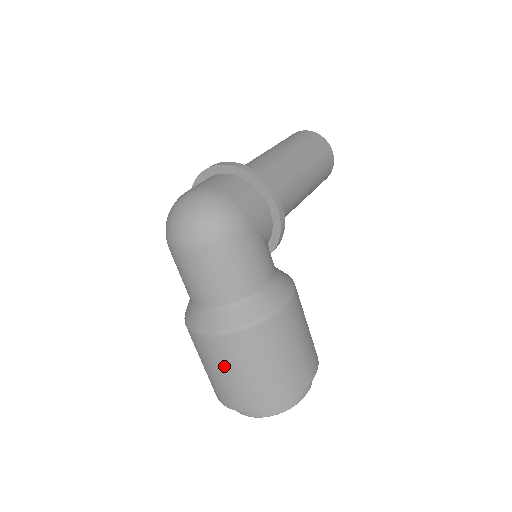
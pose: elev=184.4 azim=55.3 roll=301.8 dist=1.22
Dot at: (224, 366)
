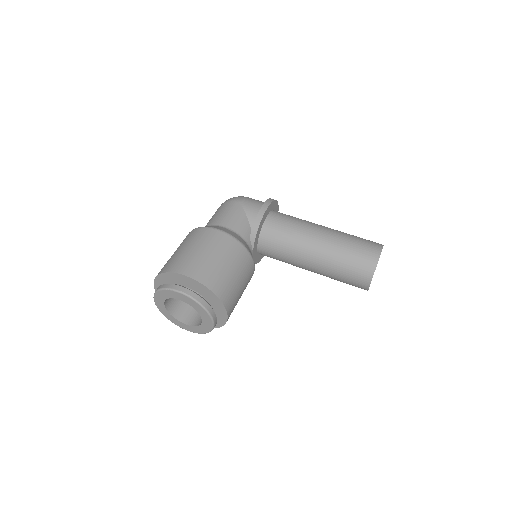
Dot at: occluded
